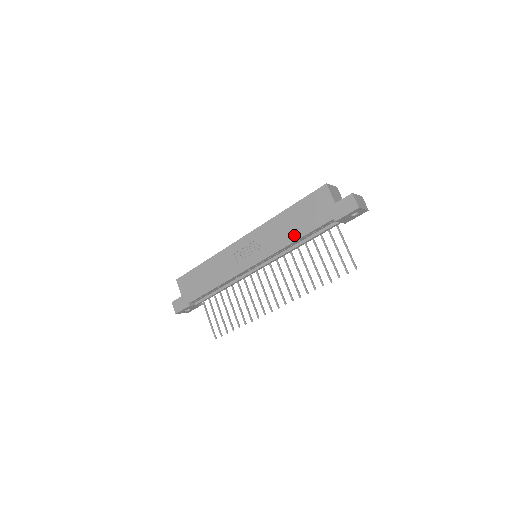
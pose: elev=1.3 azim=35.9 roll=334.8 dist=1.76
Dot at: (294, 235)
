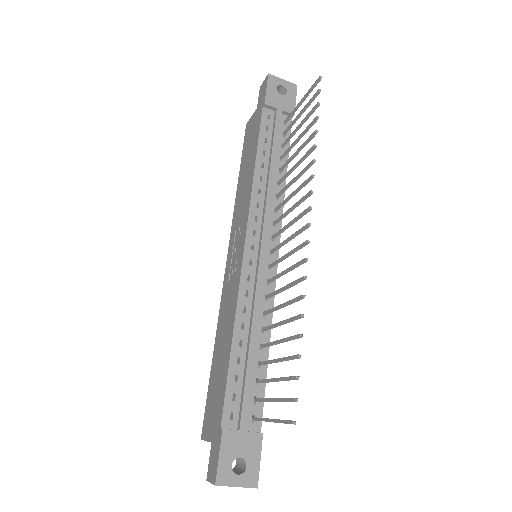
Dot at: (251, 166)
